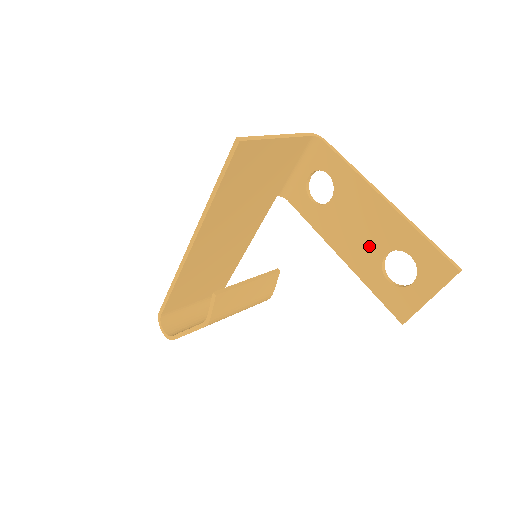
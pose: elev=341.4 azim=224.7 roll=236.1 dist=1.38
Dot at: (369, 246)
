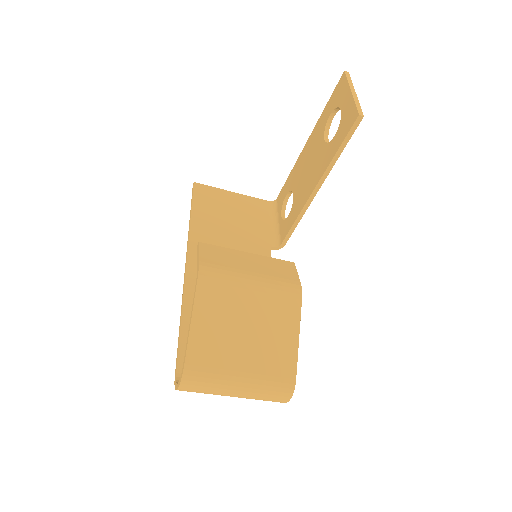
Dot at: (317, 157)
